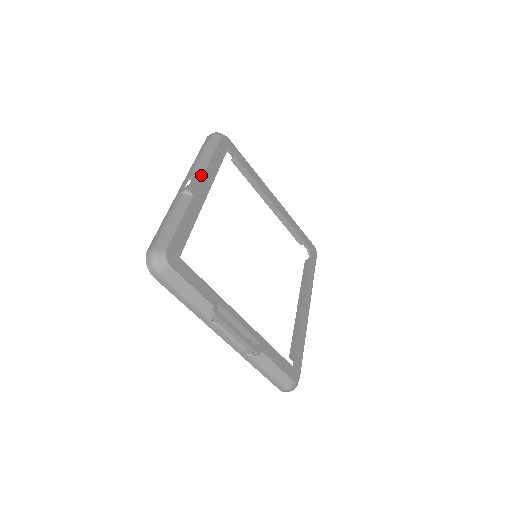
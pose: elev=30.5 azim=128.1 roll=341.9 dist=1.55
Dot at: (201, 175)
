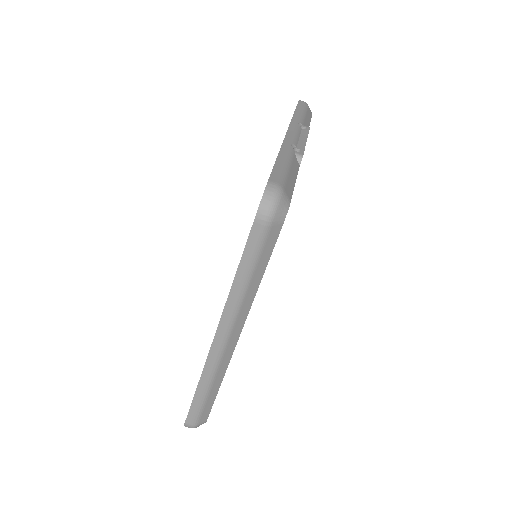
Dot at: occluded
